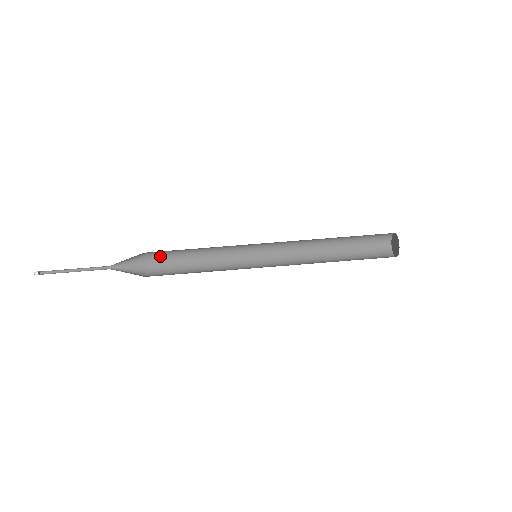
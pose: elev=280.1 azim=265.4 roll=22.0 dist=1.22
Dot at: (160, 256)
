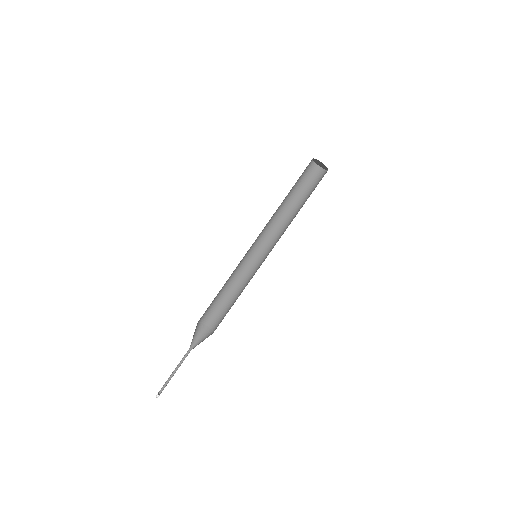
Dot at: occluded
